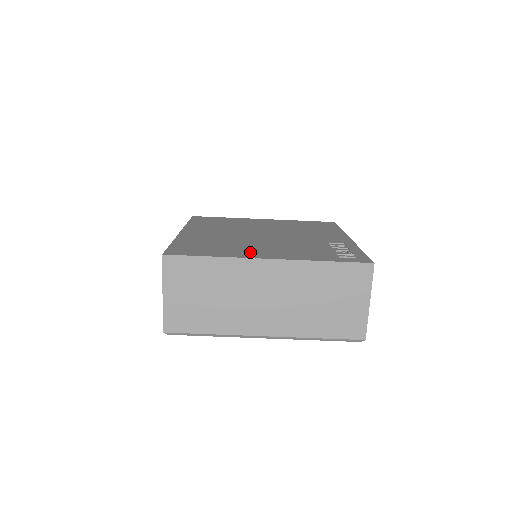
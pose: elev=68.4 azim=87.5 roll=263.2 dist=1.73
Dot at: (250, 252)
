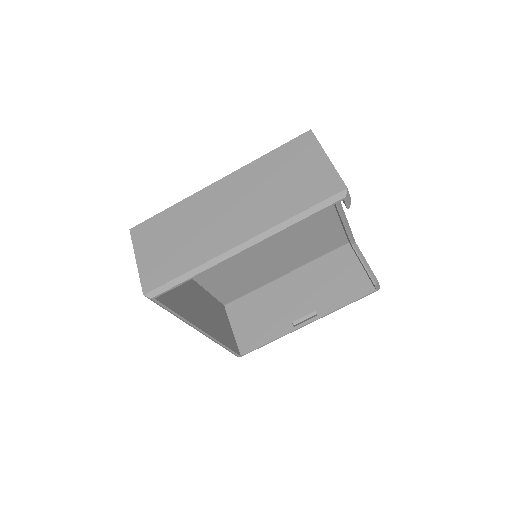
Dot at: occluded
